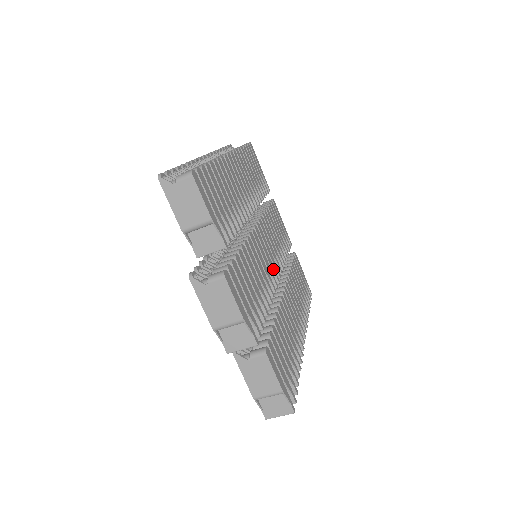
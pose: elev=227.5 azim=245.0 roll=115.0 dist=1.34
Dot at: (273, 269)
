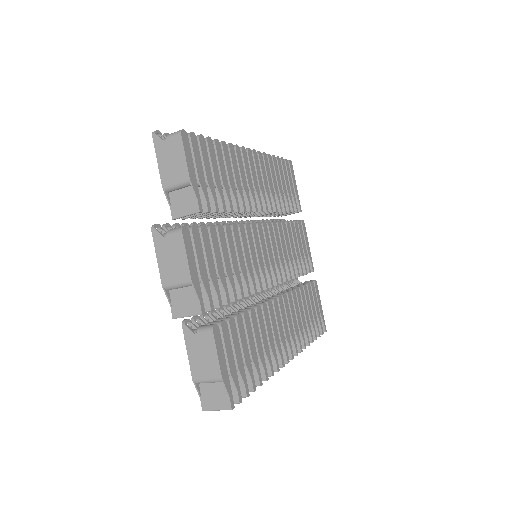
Dot at: (269, 271)
